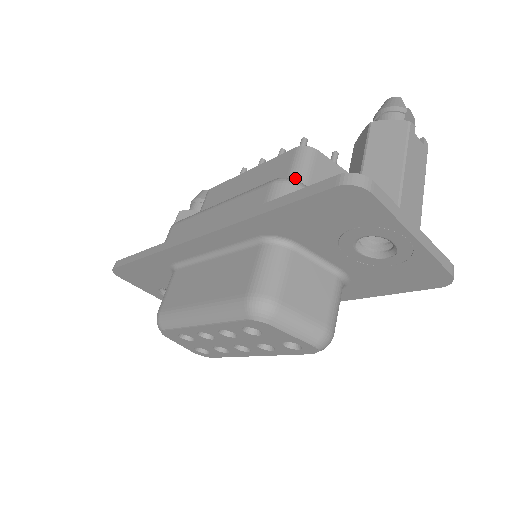
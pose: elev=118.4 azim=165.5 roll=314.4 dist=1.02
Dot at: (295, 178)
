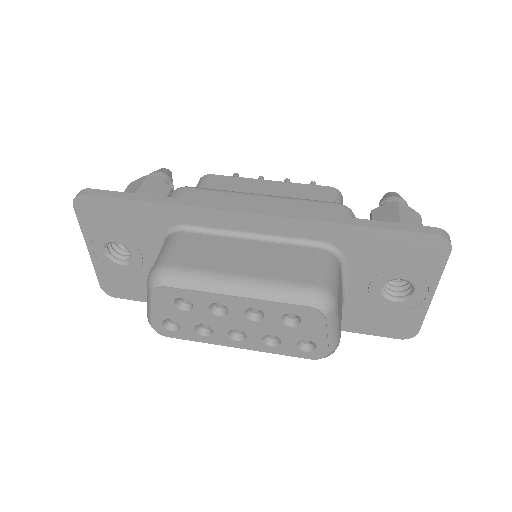
Dot at: occluded
